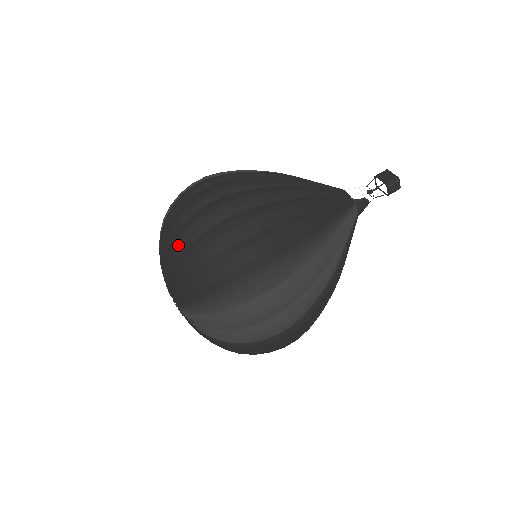
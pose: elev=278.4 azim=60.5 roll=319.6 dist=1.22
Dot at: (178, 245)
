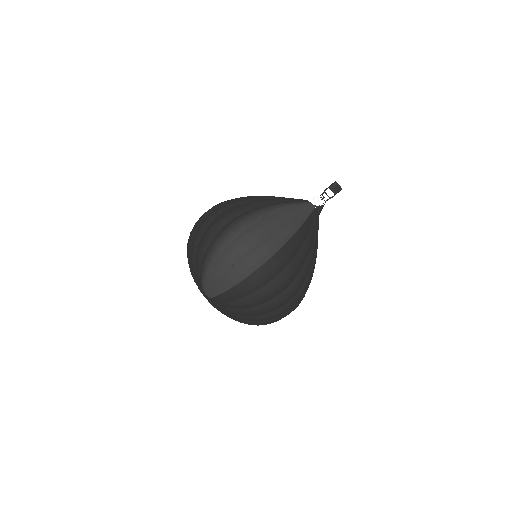
Dot at: (191, 238)
